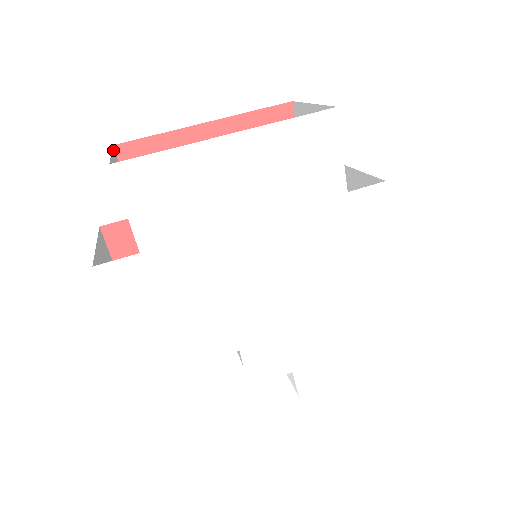
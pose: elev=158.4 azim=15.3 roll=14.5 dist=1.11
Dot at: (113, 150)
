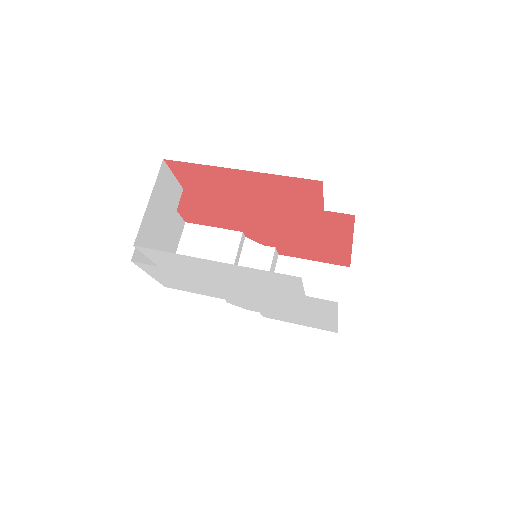
Dot at: (160, 172)
